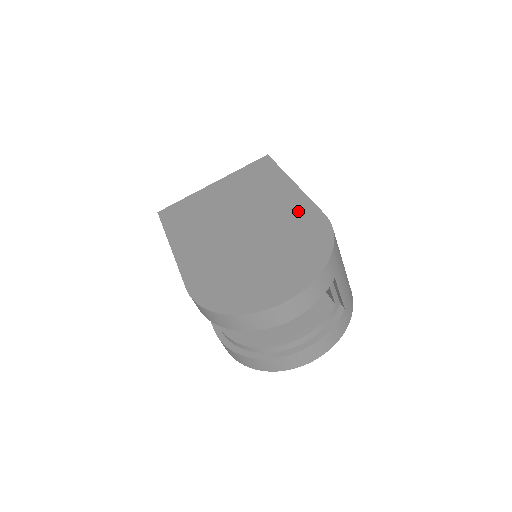
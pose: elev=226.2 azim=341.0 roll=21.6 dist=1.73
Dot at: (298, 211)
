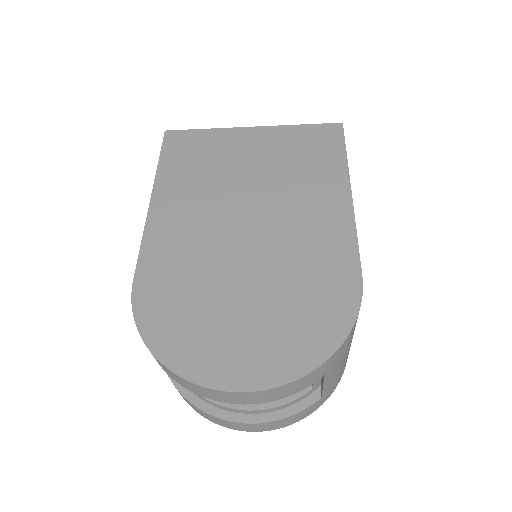
Dot at: (331, 247)
